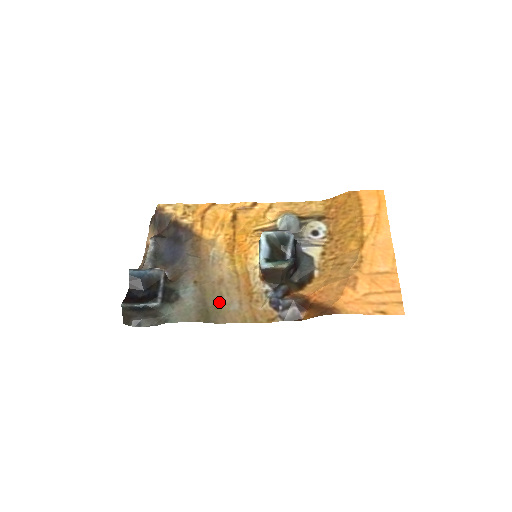
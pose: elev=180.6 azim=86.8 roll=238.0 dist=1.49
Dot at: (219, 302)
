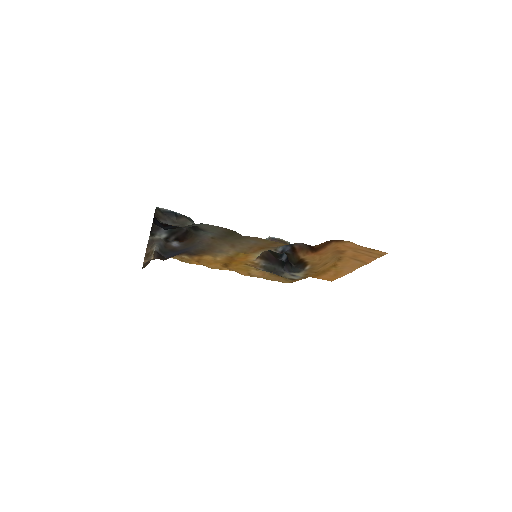
Dot at: (238, 240)
